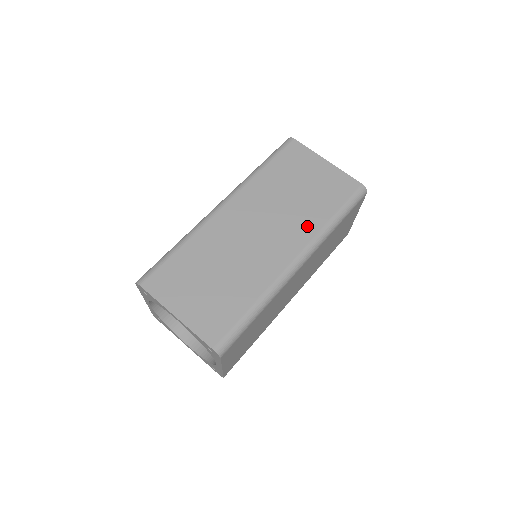
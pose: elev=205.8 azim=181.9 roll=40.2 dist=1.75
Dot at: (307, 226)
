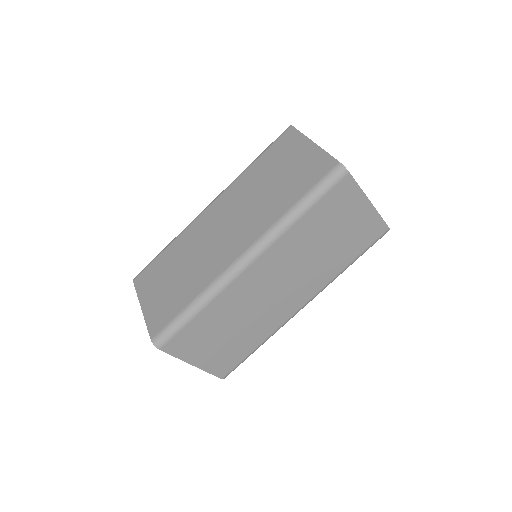
Dot at: (265, 219)
